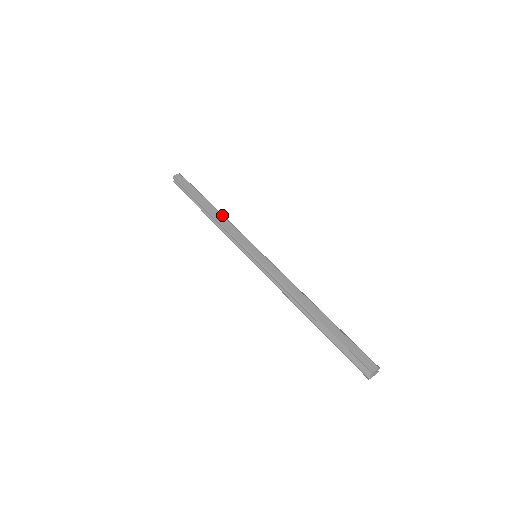
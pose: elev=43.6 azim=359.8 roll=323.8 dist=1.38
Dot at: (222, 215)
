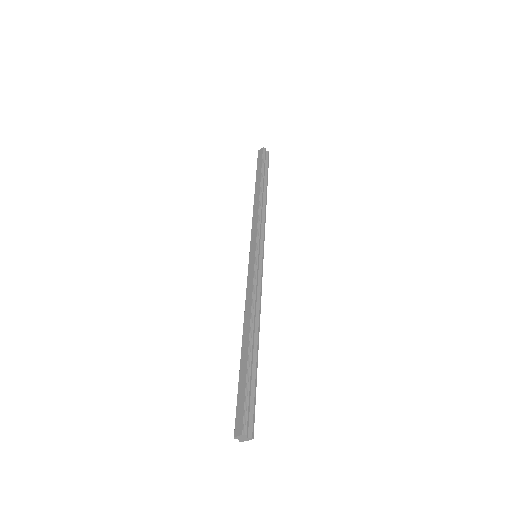
Dot at: (259, 202)
